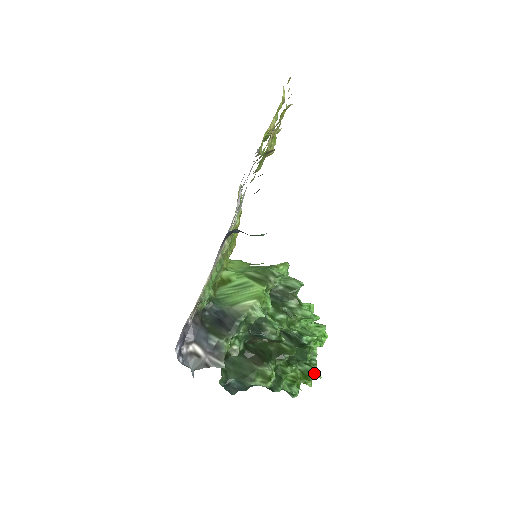
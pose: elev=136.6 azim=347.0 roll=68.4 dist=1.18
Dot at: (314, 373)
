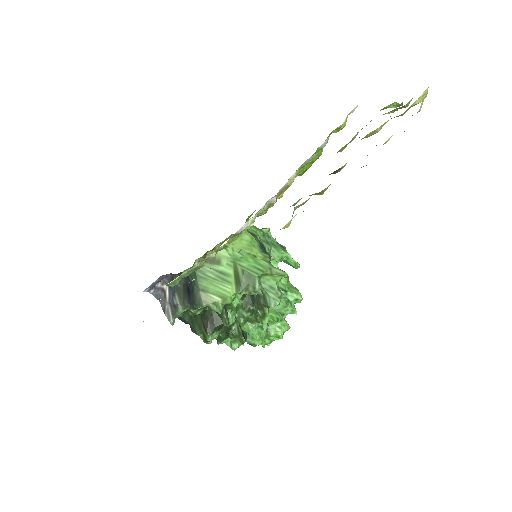
Dot at: occluded
